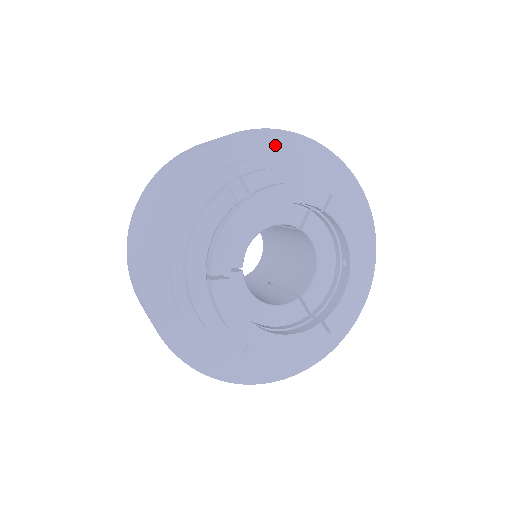
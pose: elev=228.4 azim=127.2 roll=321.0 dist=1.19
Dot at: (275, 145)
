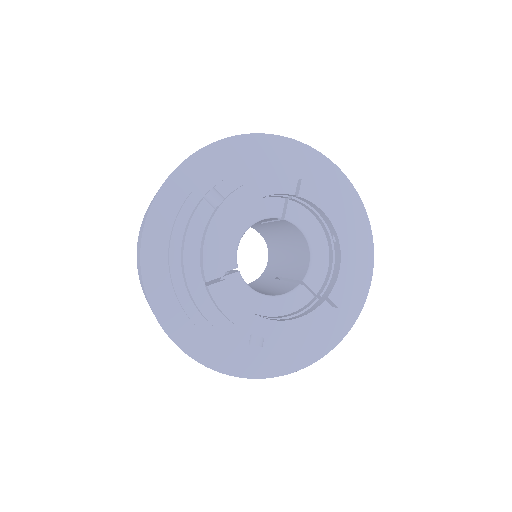
Dot at: (240, 150)
